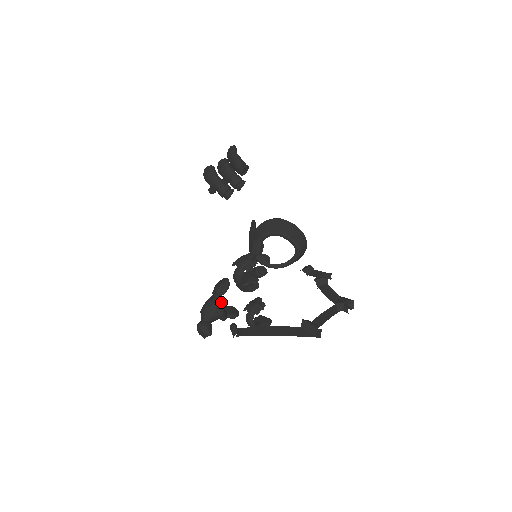
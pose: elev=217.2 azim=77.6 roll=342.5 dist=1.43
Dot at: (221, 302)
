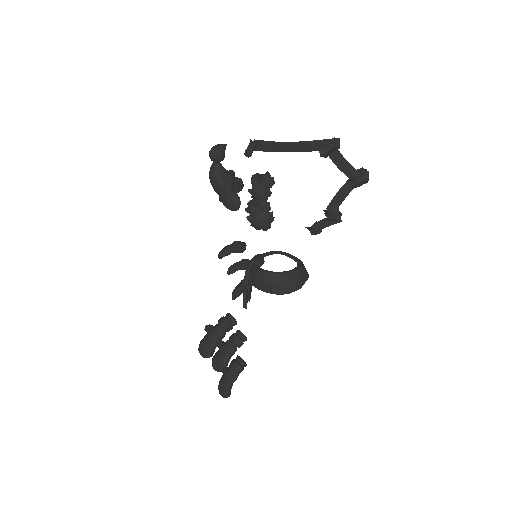
Dot at: occluded
